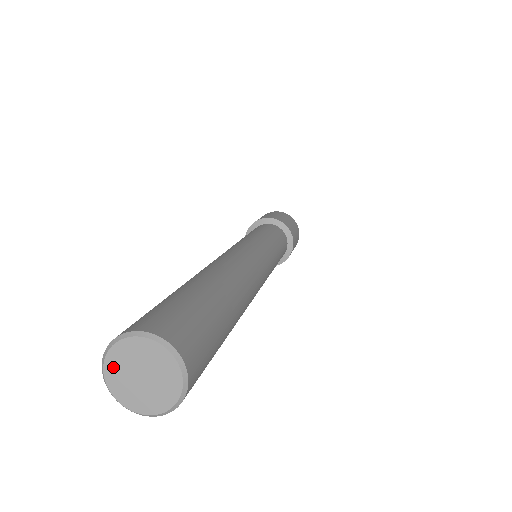
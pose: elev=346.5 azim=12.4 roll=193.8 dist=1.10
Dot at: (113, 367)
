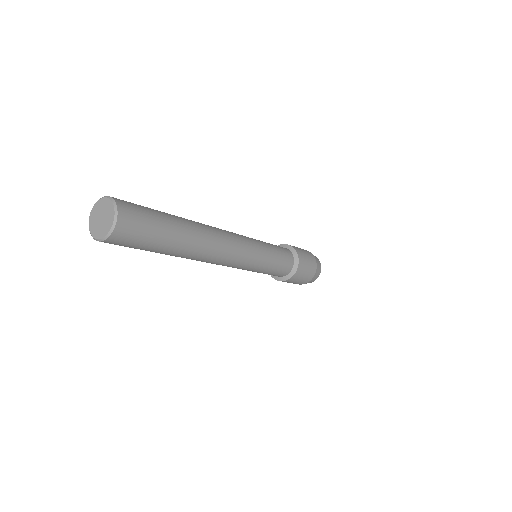
Dot at: (95, 209)
